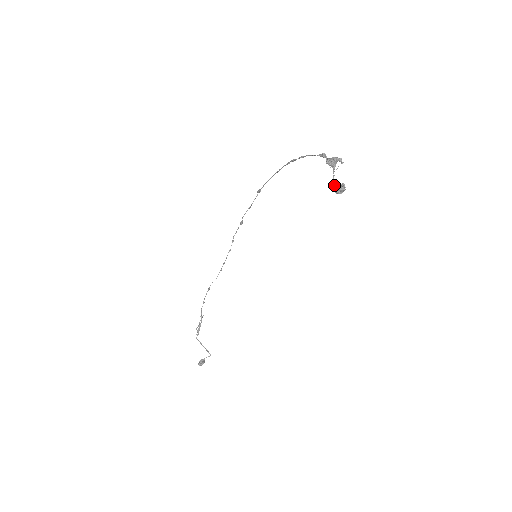
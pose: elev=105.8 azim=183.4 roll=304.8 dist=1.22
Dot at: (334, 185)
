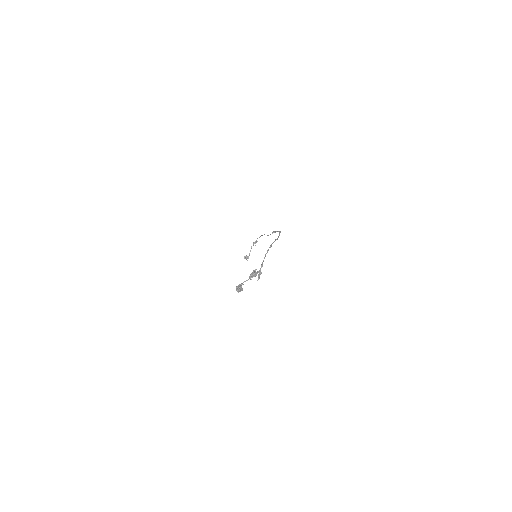
Dot at: (240, 284)
